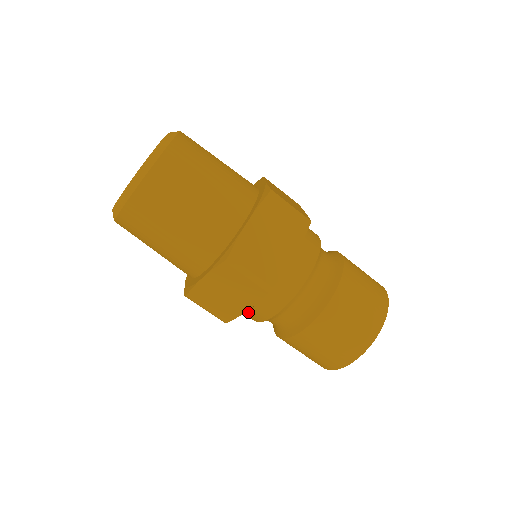
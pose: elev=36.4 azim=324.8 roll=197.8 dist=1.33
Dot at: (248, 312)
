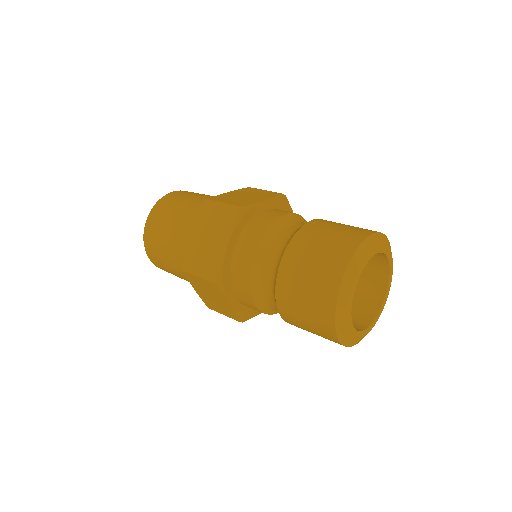
Dot at: (237, 268)
